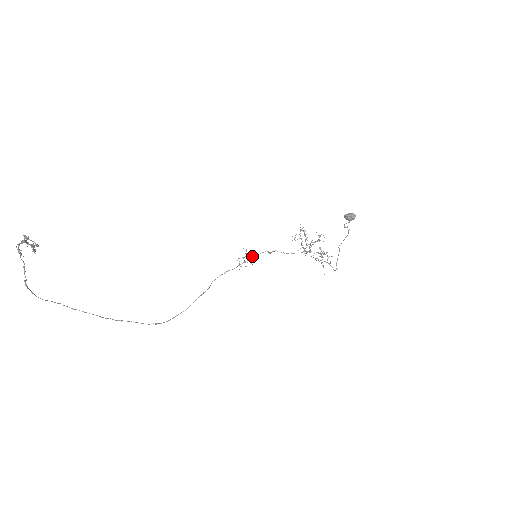
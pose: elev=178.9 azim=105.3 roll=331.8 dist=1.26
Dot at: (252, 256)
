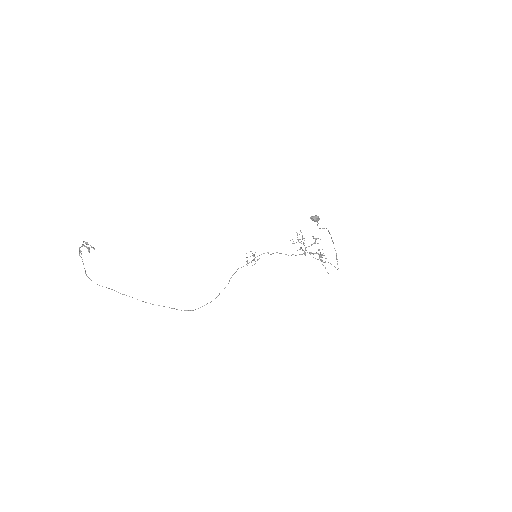
Dot at: (255, 257)
